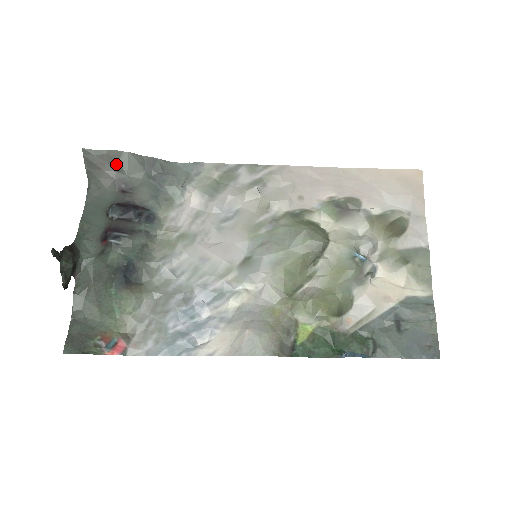
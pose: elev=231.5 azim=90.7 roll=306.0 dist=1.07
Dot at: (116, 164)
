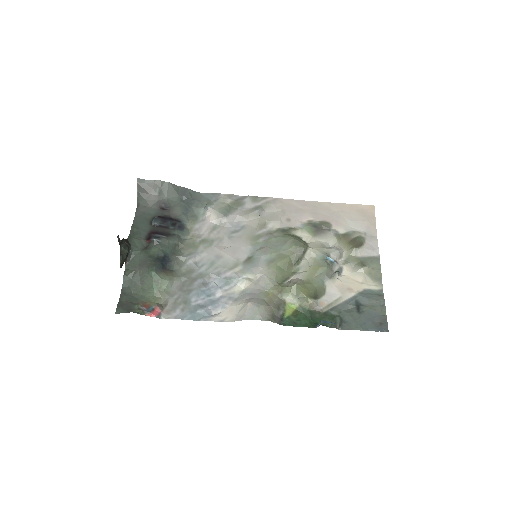
Dot at: (159, 190)
